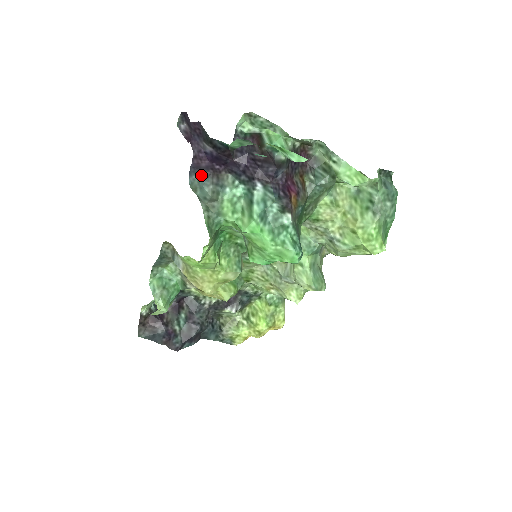
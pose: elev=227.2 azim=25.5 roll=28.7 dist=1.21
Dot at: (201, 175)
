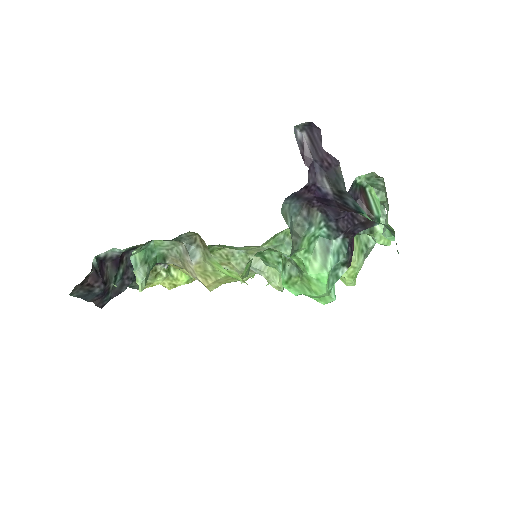
Dot at: (295, 202)
